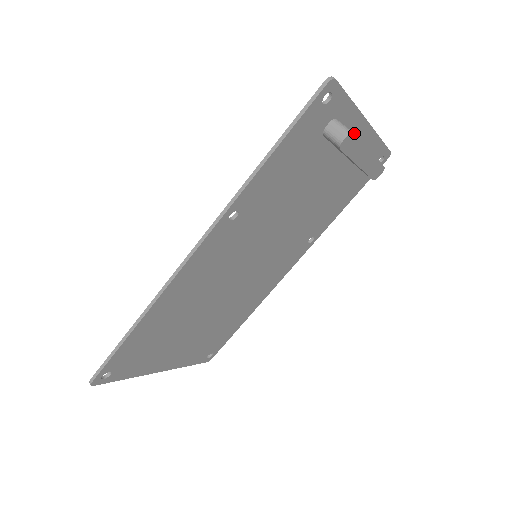
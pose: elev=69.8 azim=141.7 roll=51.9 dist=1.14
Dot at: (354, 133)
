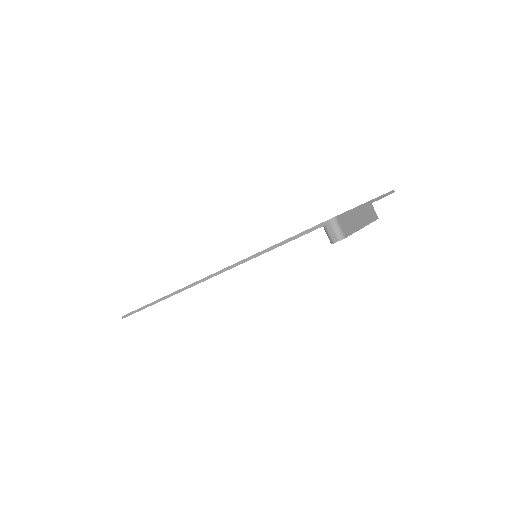
Dot at: (346, 237)
